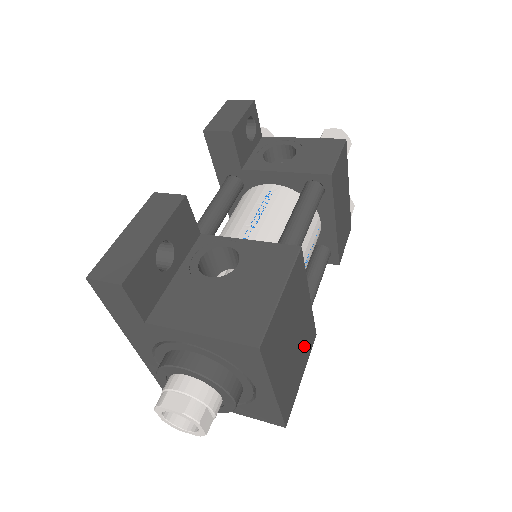
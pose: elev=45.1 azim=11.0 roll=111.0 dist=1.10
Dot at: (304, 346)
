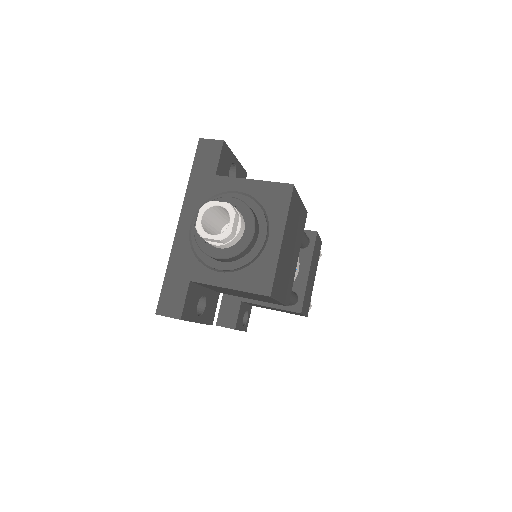
Dot at: (288, 281)
